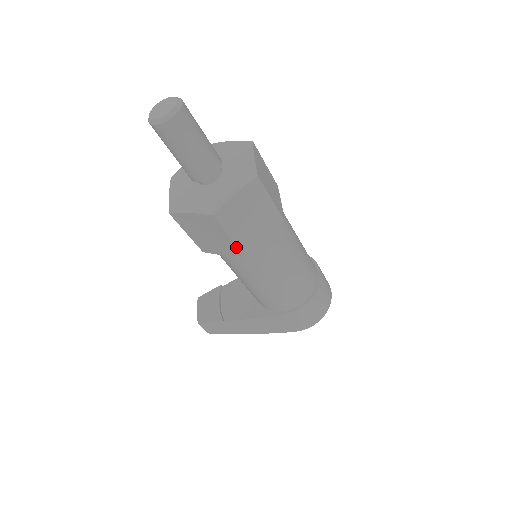
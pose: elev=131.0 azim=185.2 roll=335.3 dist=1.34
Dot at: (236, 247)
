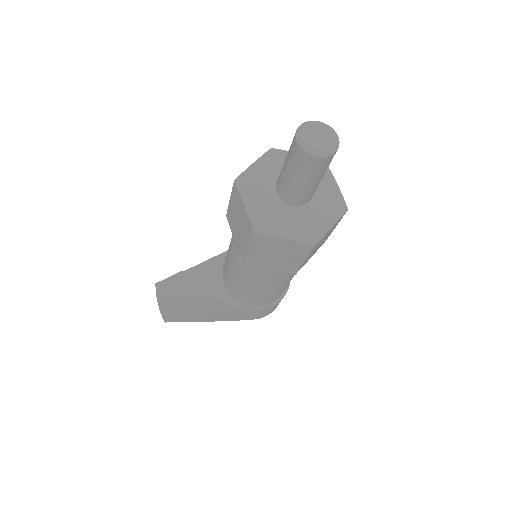
Dot at: (298, 268)
